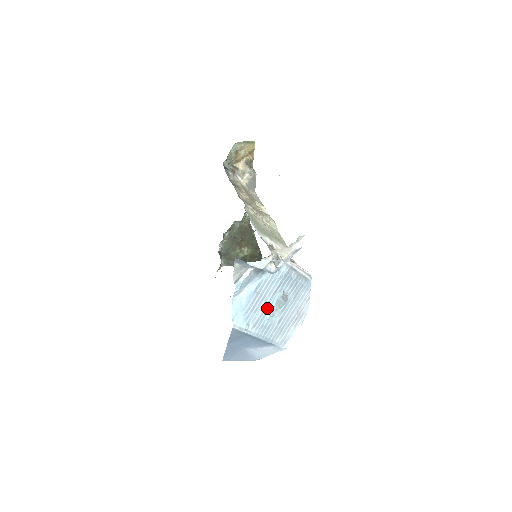
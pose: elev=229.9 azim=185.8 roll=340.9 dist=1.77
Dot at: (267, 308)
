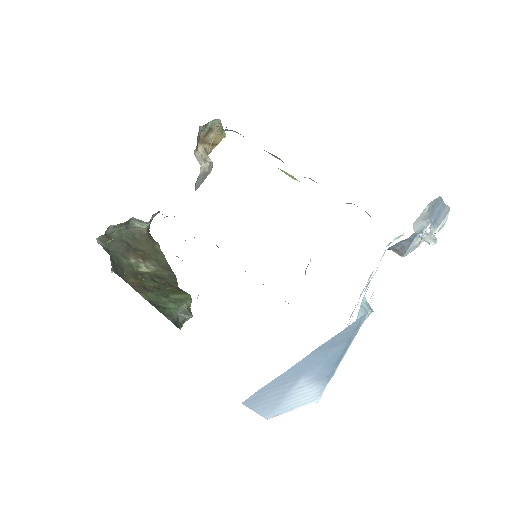
Dot at: occluded
